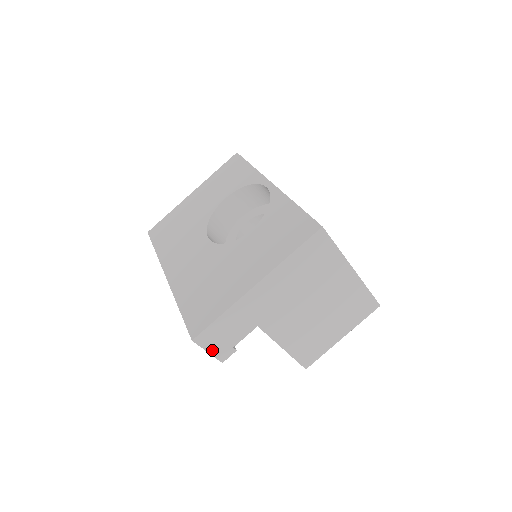
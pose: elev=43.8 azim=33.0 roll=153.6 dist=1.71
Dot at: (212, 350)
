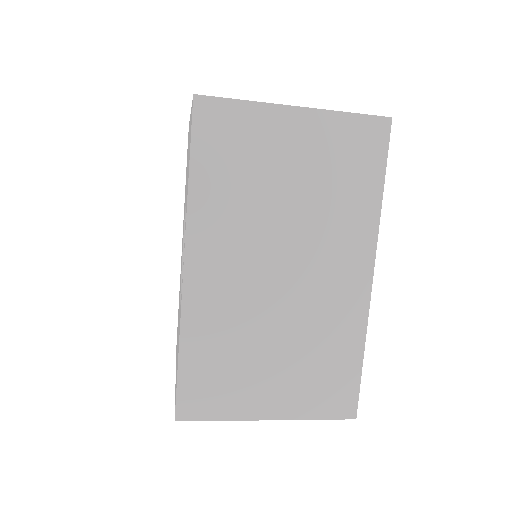
Dot at: occluded
